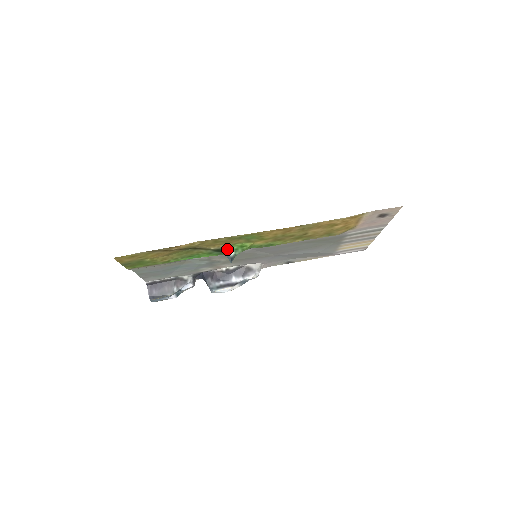
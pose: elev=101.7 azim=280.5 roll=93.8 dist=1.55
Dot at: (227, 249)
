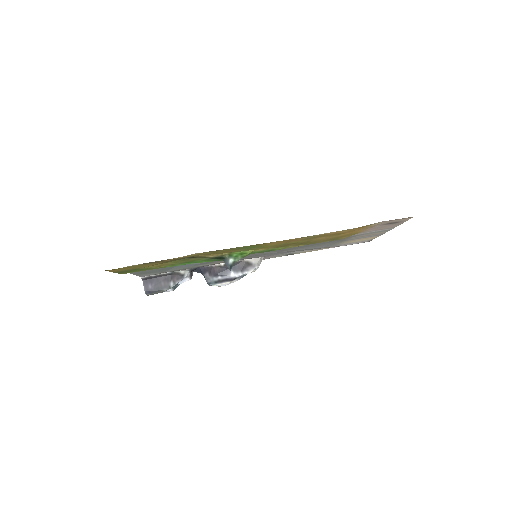
Dot at: (226, 257)
